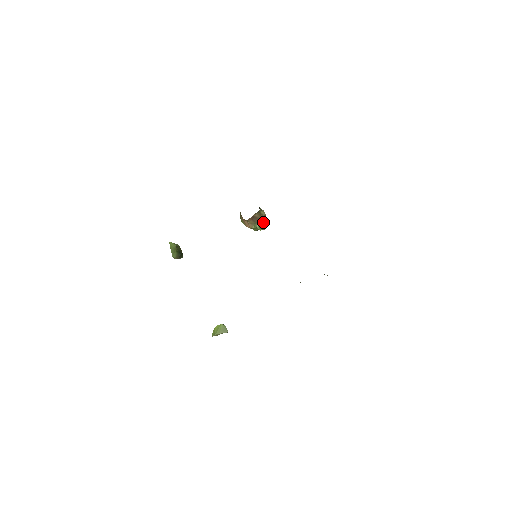
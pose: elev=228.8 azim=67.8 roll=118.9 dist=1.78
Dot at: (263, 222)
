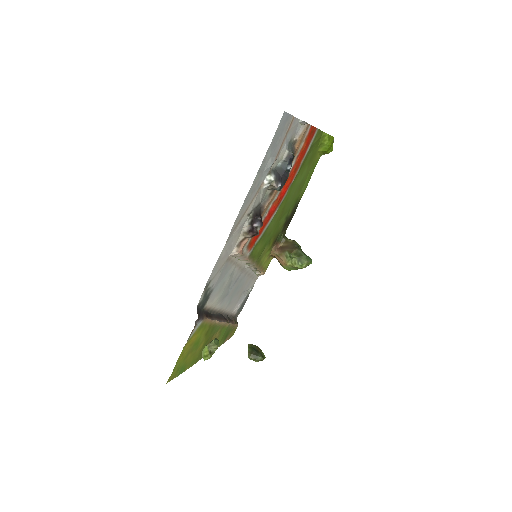
Dot at: (292, 247)
